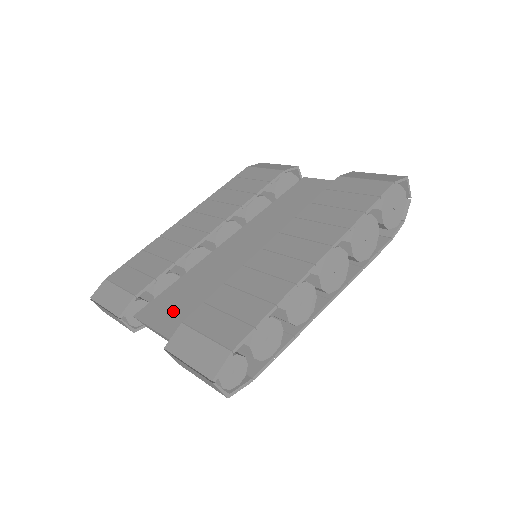
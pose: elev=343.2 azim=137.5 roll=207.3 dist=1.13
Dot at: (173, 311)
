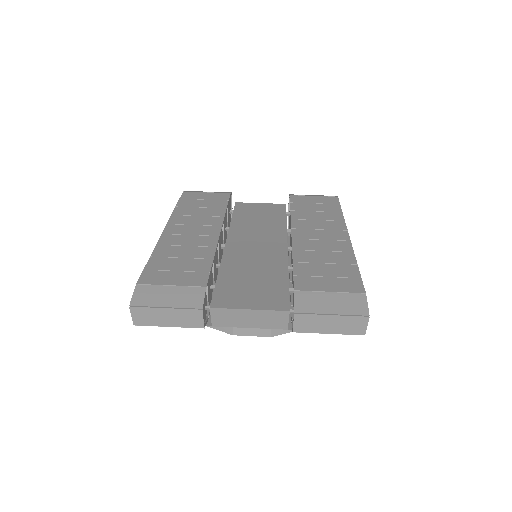
Dot at: (252, 294)
